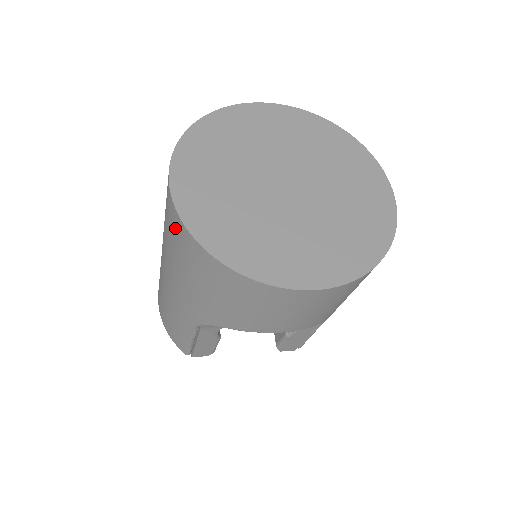
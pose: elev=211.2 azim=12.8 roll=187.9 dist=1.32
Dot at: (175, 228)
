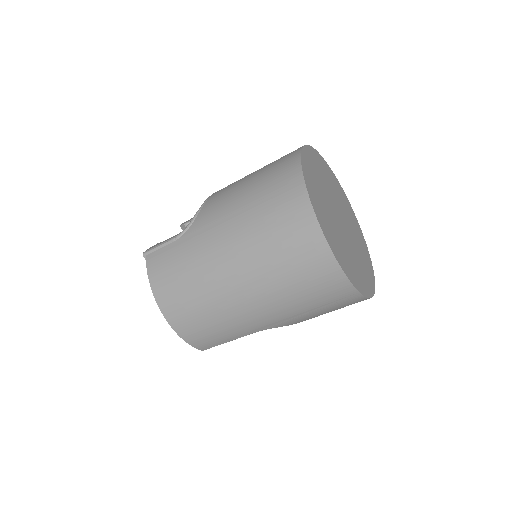
Dot at: (327, 281)
